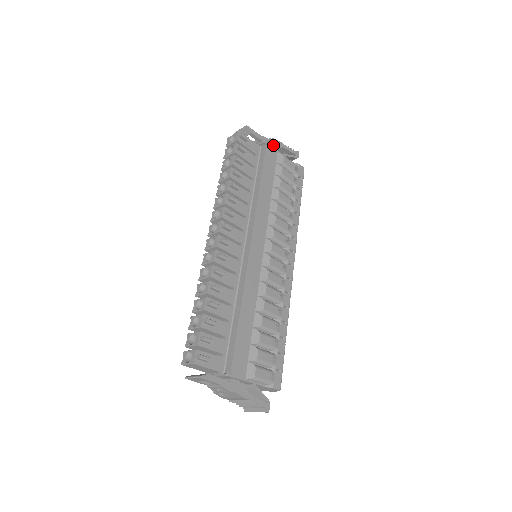
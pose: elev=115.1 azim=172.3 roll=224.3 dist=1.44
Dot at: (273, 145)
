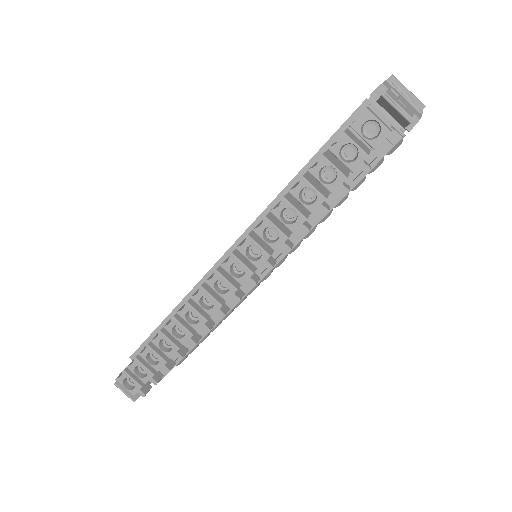
Dot at: occluded
